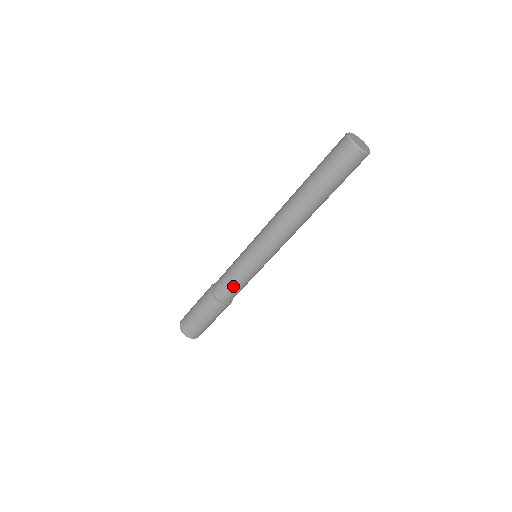
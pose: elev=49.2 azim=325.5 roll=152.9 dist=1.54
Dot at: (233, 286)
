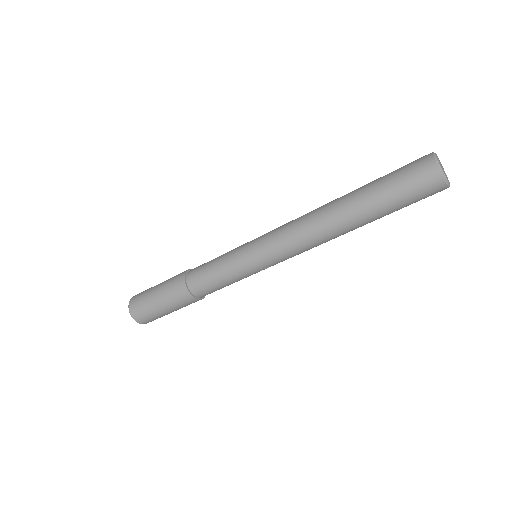
Dot at: (216, 283)
